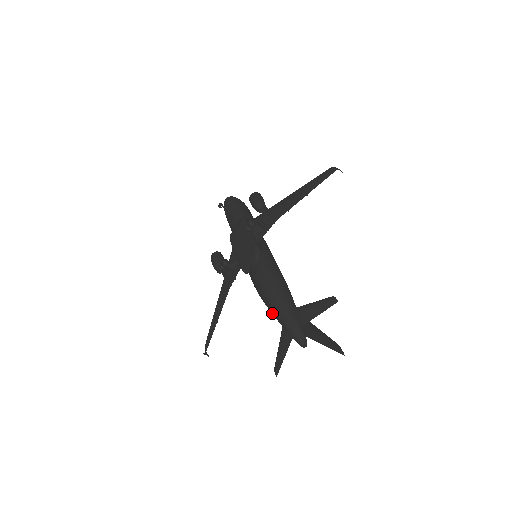
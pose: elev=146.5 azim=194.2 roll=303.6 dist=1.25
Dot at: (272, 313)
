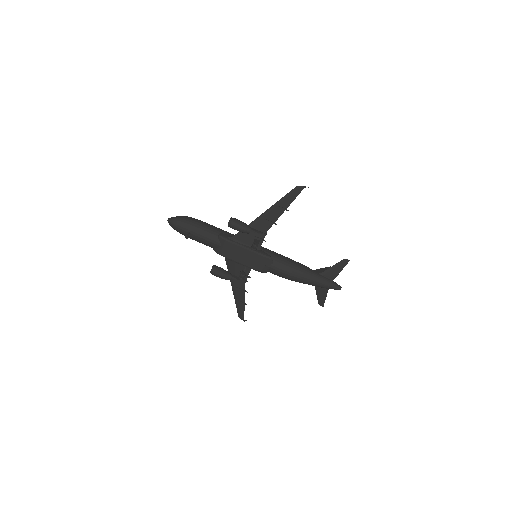
Dot at: (308, 284)
